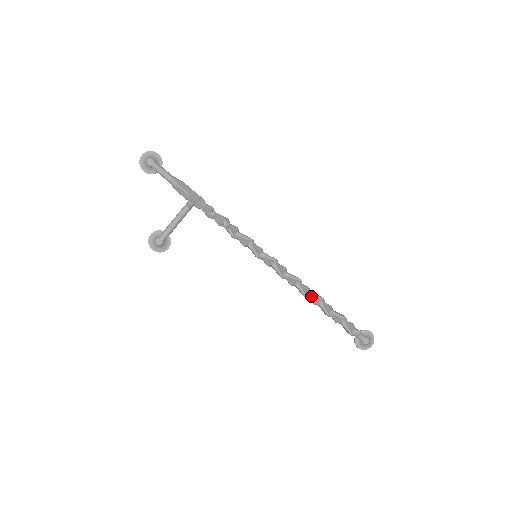
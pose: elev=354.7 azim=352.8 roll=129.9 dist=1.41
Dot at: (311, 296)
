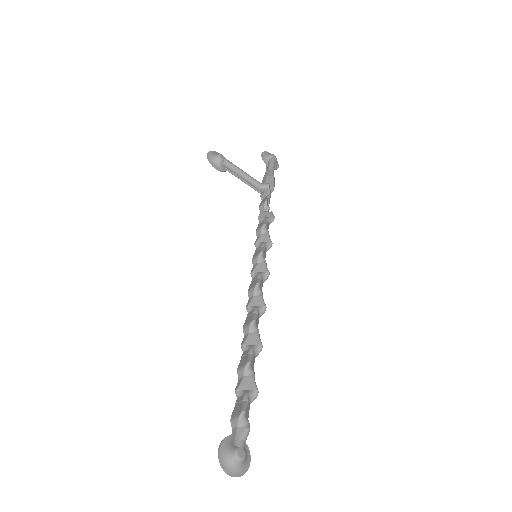
Dot at: (255, 332)
